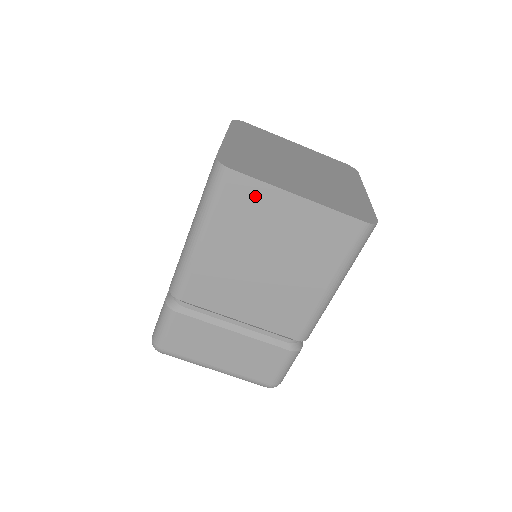
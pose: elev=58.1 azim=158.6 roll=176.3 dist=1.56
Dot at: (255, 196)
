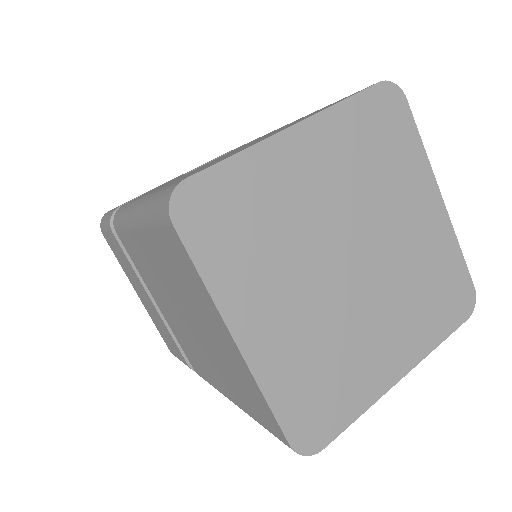
Dot at: occluded
